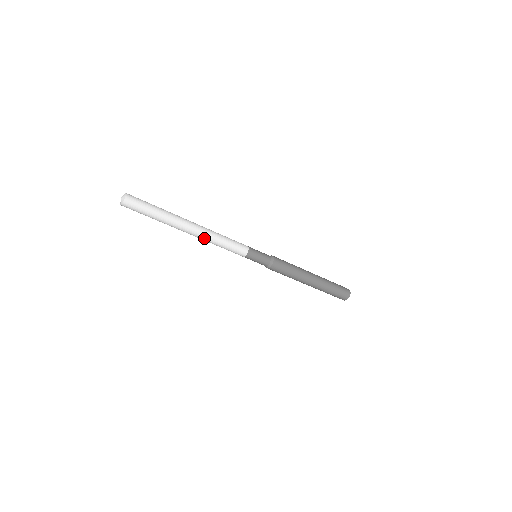
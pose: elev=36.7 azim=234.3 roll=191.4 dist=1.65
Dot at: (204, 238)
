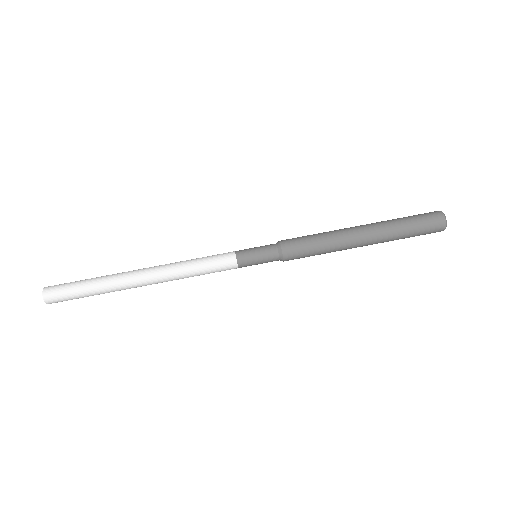
Dot at: (166, 276)
